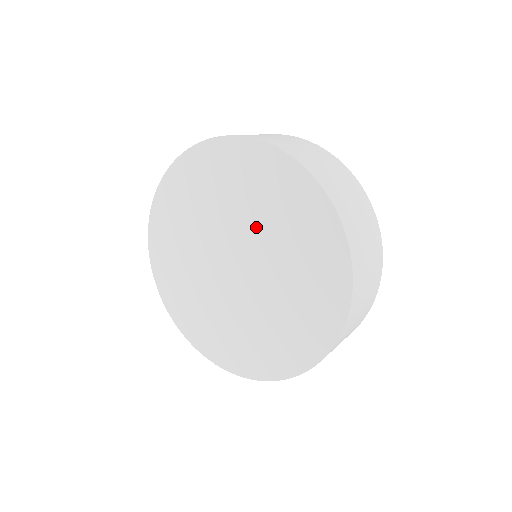
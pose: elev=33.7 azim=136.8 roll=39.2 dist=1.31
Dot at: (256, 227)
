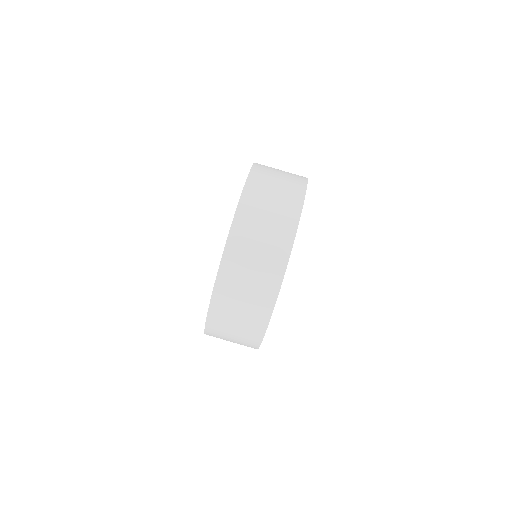
Dot at: occluded
